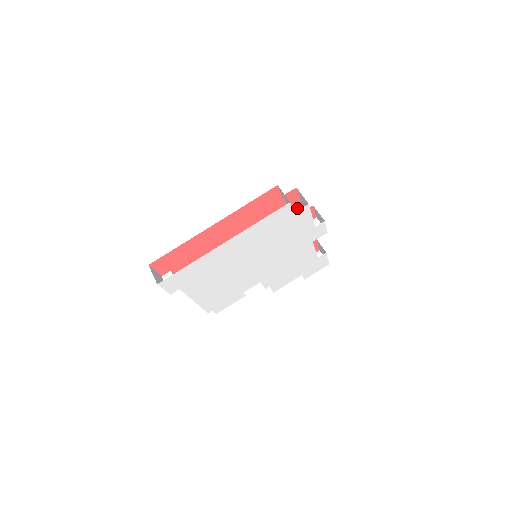
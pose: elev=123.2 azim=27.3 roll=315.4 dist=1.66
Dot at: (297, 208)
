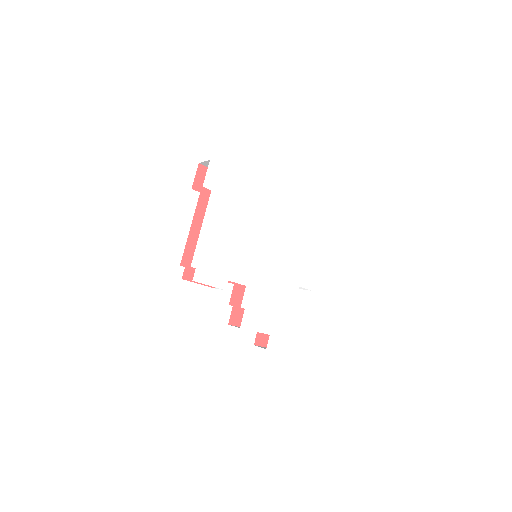
Dot at: occluded
